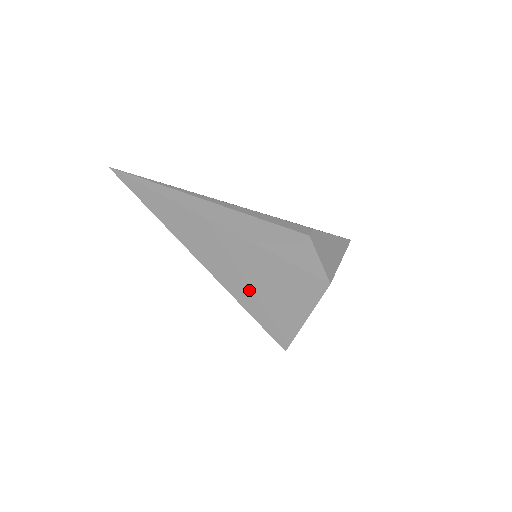
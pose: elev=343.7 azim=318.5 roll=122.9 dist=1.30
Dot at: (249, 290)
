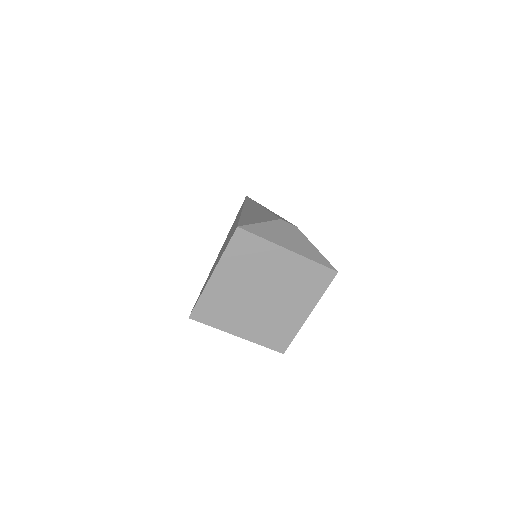
Dot at: occluded
